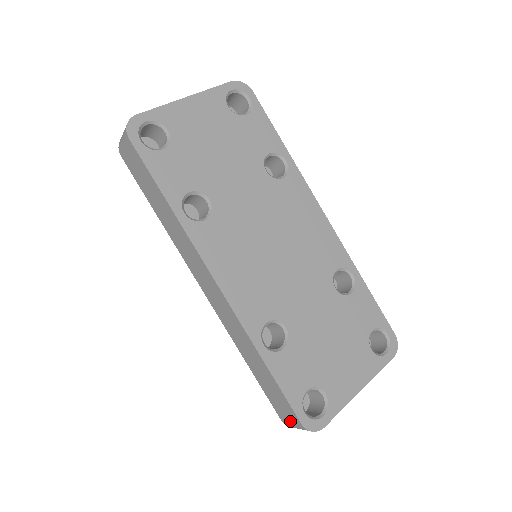
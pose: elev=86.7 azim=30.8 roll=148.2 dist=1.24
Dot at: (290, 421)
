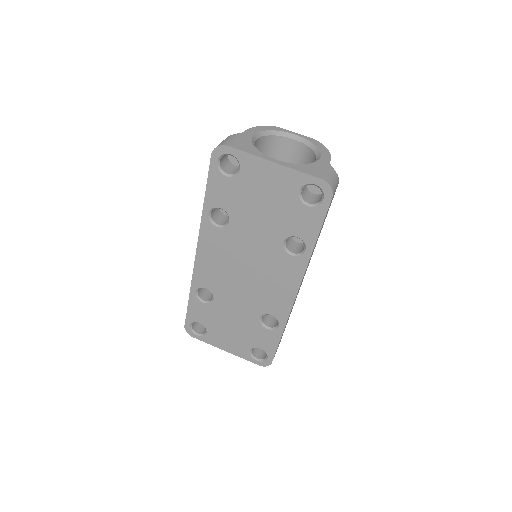
Dot at: occluded
